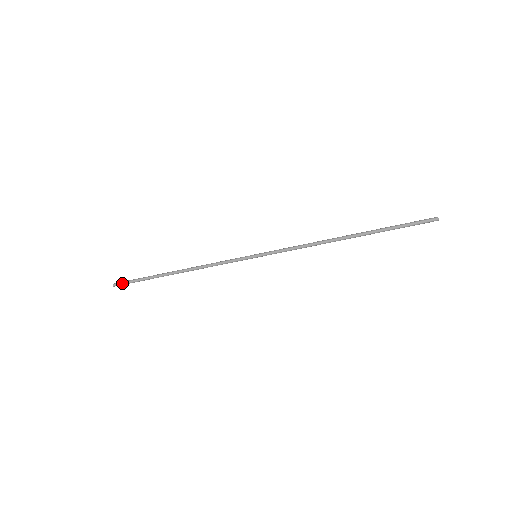
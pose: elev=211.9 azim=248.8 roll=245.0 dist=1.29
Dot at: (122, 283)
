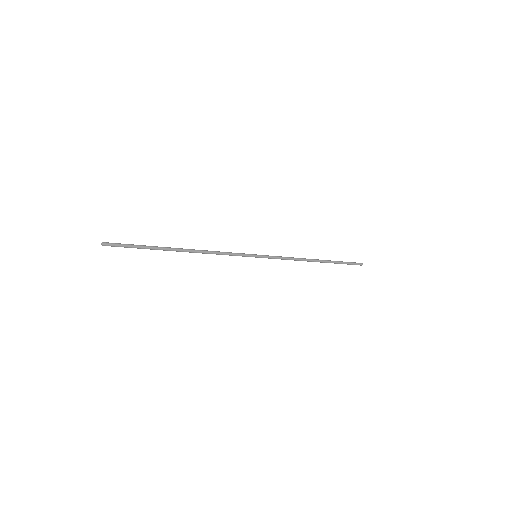
Dot at: (116, 244)
